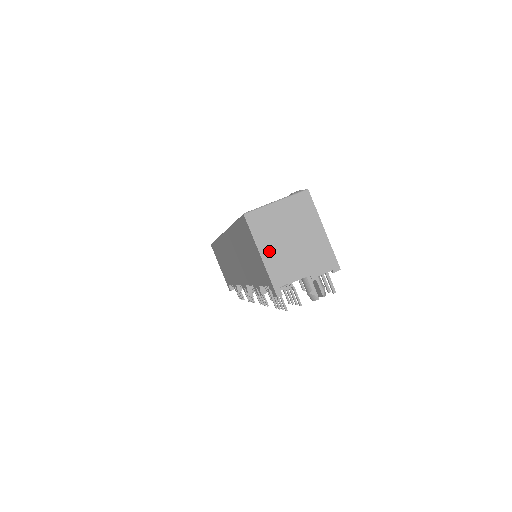
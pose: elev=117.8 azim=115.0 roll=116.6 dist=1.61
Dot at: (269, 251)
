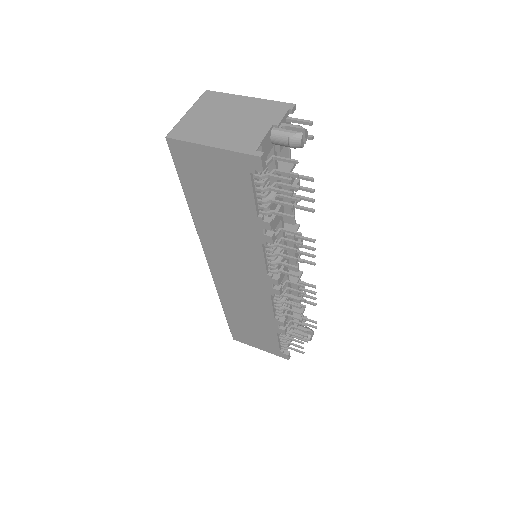
Dot at: (215, 139)
